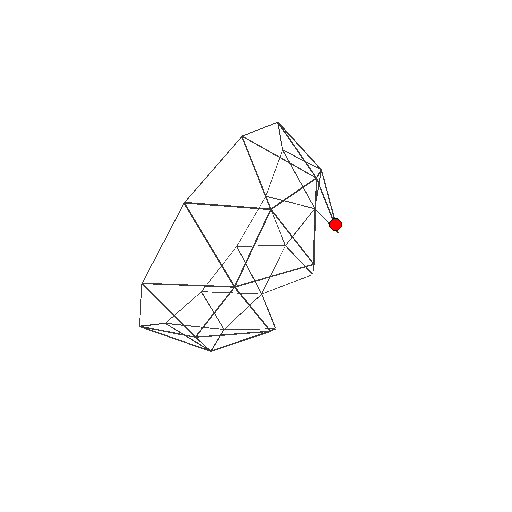
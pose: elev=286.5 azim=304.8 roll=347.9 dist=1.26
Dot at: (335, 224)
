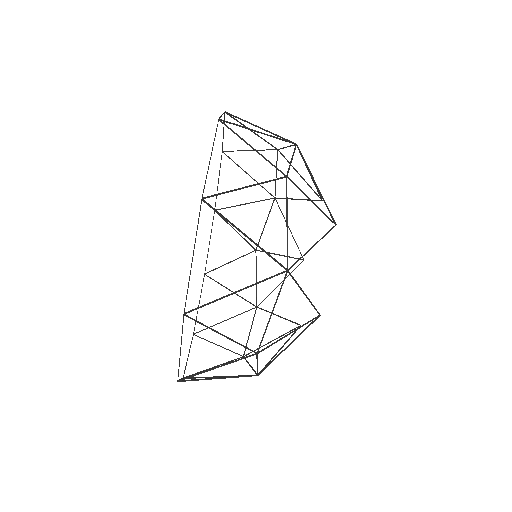
Dot at: occluded
